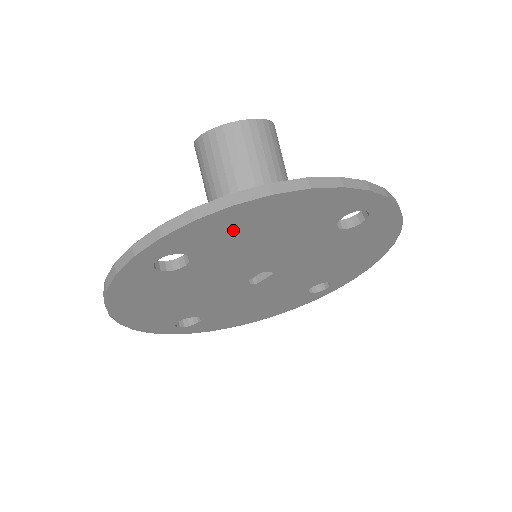
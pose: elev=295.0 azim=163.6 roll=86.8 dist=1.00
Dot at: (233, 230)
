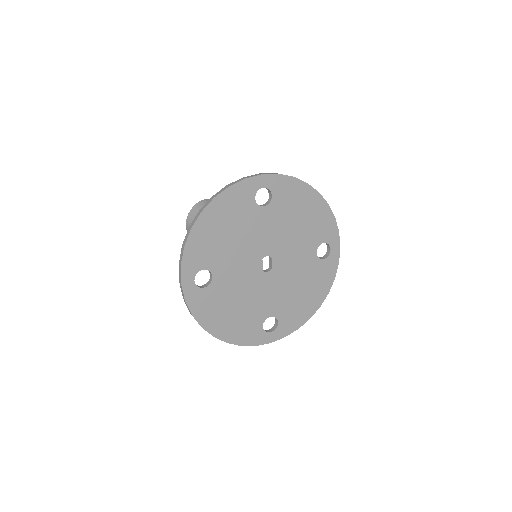
Dot at: (209, 242)
